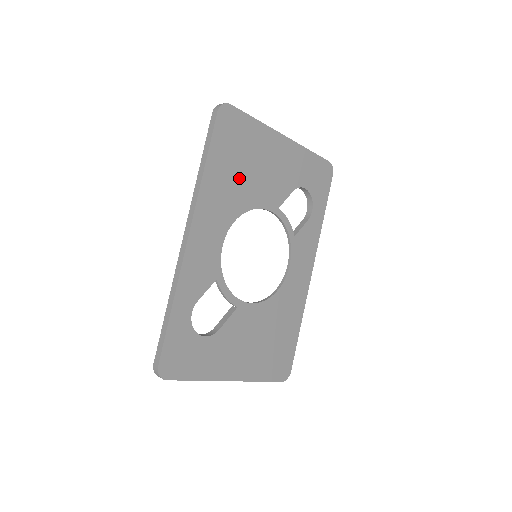
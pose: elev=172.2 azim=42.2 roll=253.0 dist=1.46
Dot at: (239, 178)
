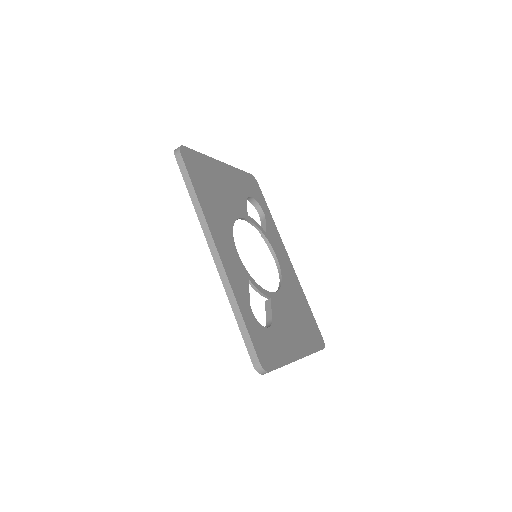
Dot at: (217, 199)
